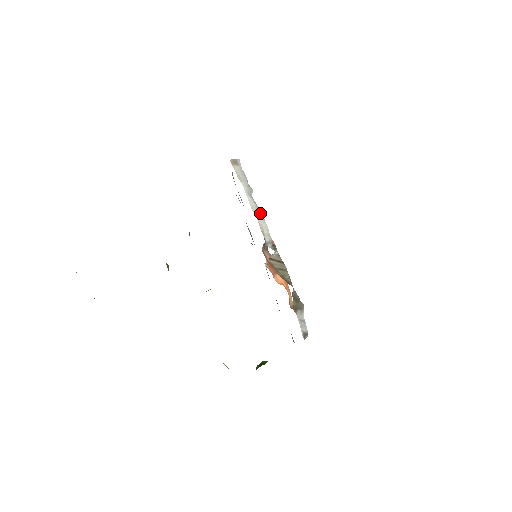
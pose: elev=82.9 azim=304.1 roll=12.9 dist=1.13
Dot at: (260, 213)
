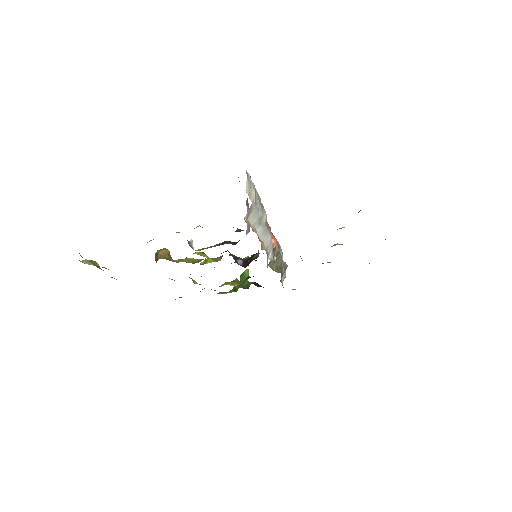
Dot at: (266, 231)
